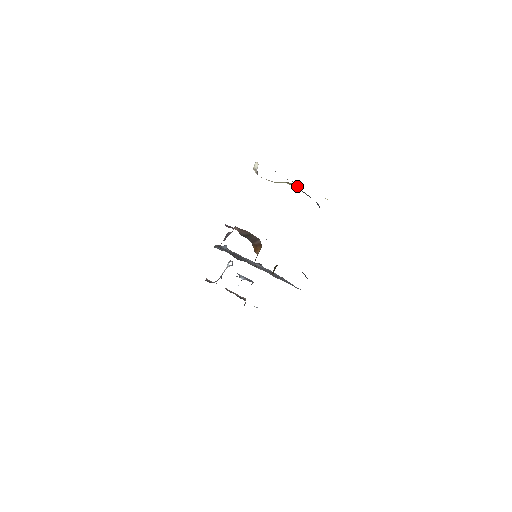
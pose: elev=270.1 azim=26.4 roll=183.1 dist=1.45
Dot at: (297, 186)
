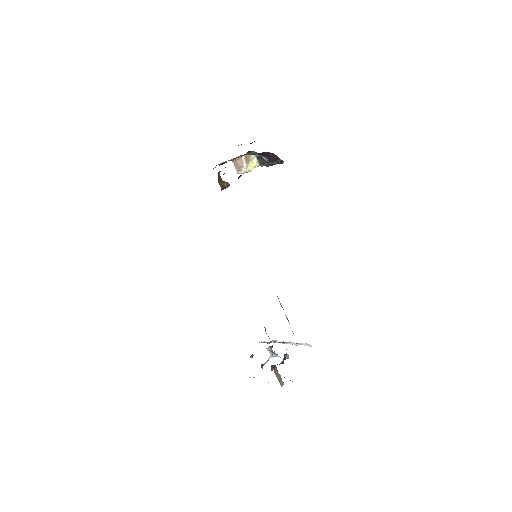
Dot at: (255, 158)
